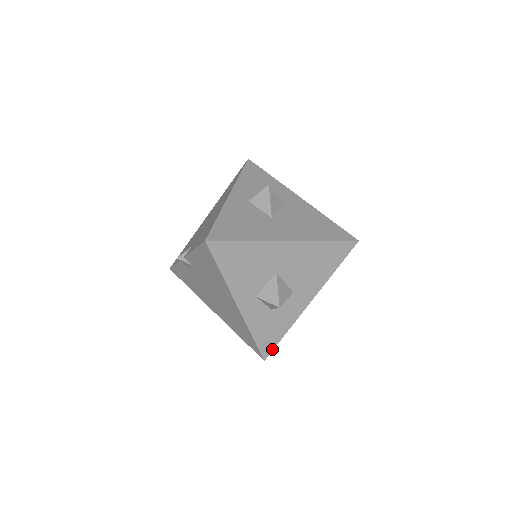
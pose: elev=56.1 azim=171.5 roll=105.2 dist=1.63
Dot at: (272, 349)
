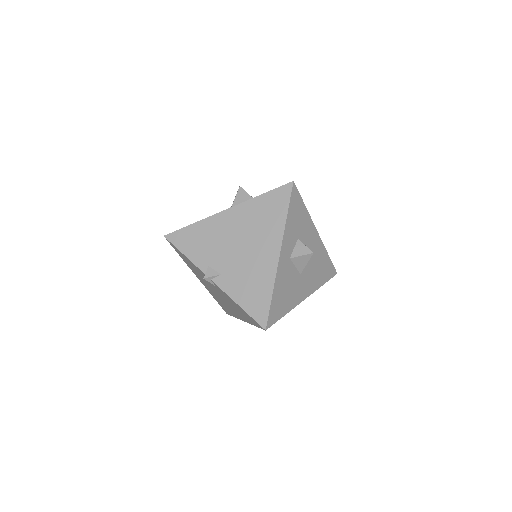
Dot at: occluded
